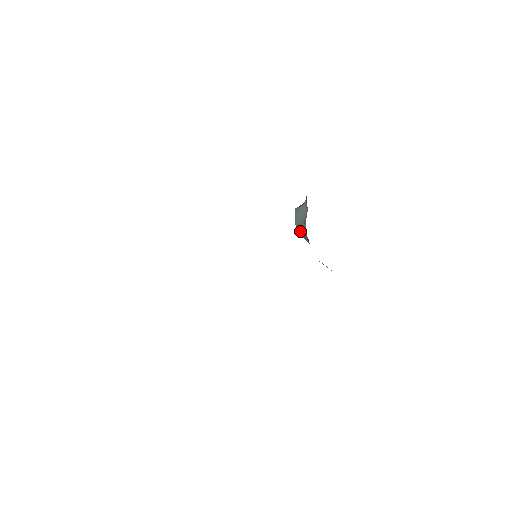
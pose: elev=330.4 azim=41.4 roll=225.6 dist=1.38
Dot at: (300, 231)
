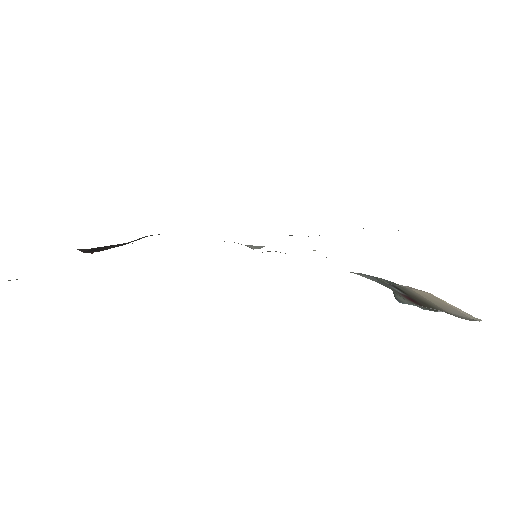
Dot at: occluded
